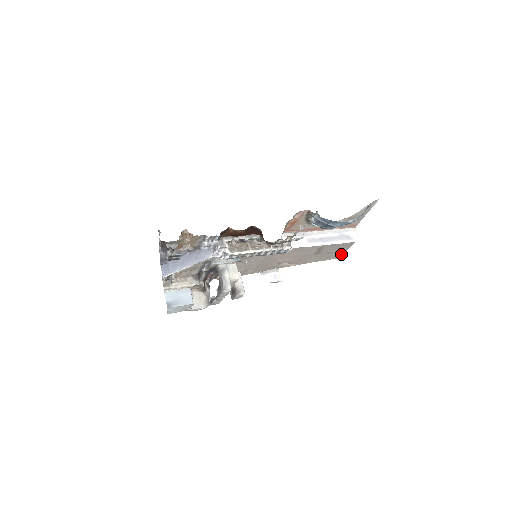
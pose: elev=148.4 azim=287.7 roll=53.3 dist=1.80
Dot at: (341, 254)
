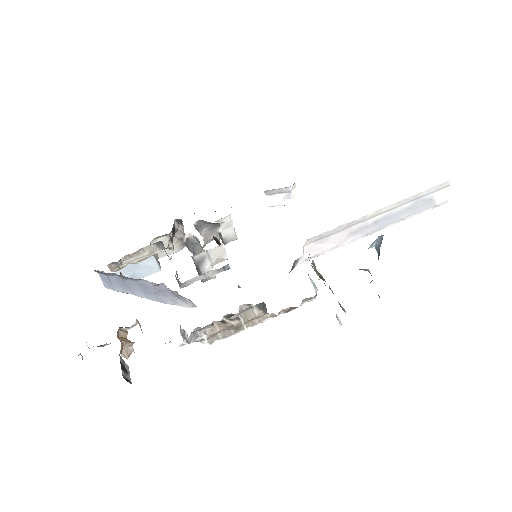
Dot at: occluded
